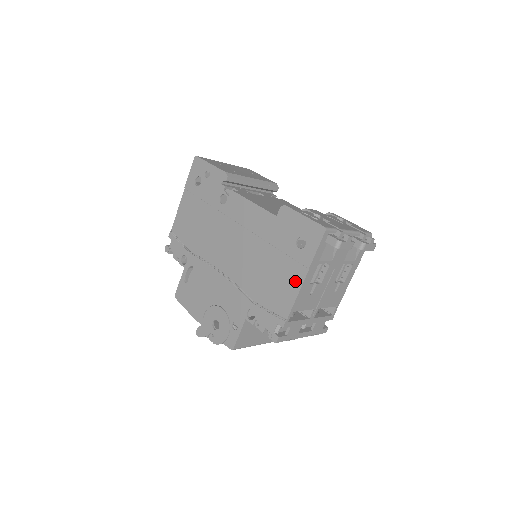
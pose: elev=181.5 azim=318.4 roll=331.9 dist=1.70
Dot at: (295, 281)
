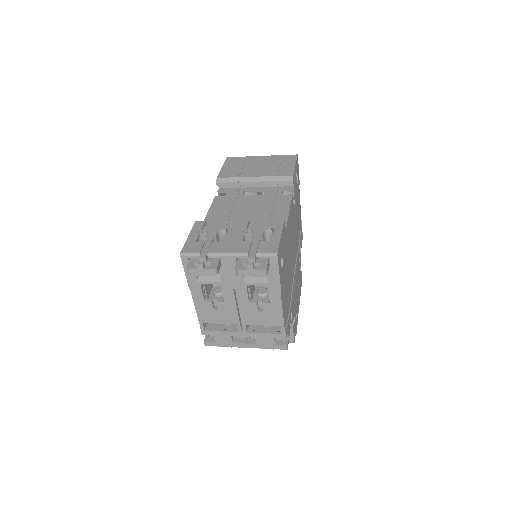
Dot at: occluded
